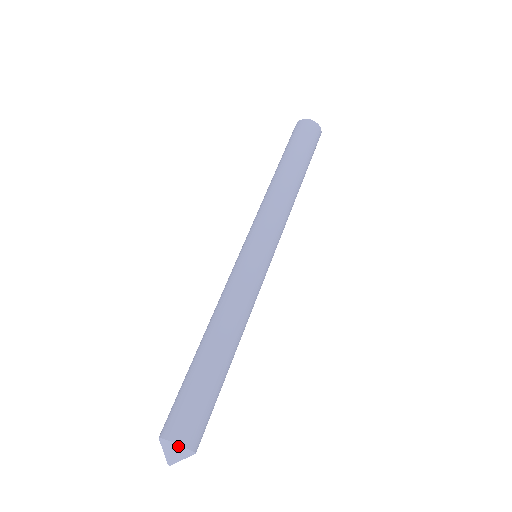
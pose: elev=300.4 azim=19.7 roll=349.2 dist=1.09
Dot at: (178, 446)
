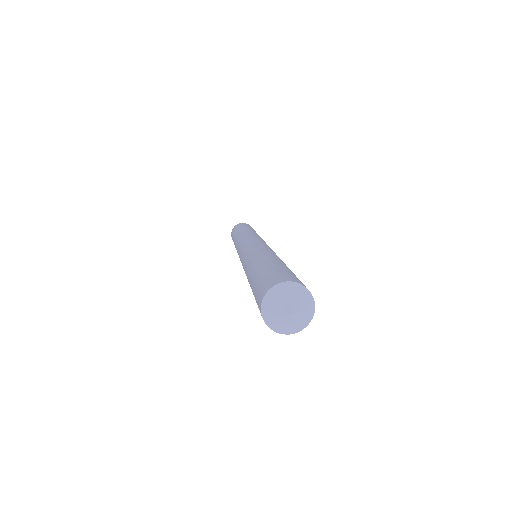
Dot at: (276, 287)
